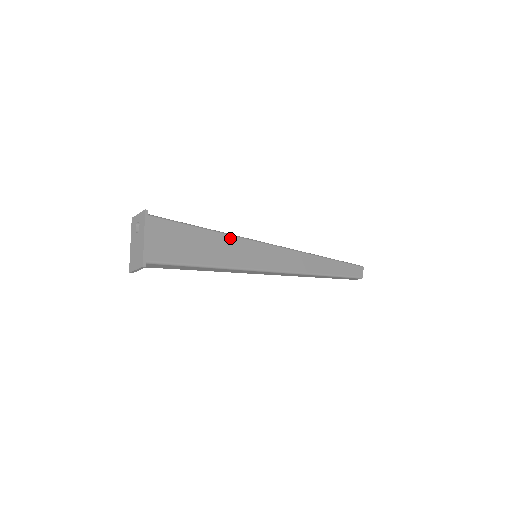
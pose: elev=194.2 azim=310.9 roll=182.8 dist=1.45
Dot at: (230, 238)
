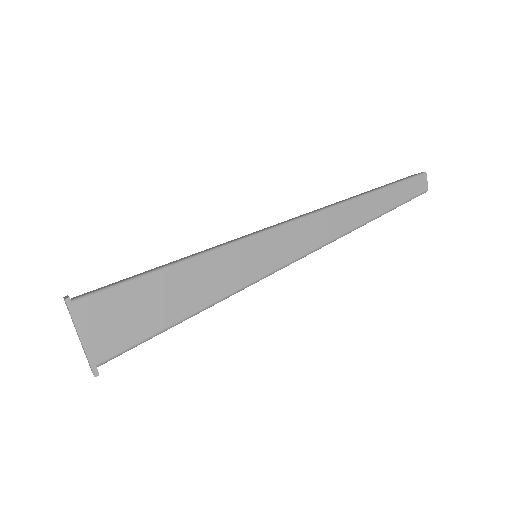
Dot at: (207, 258)
